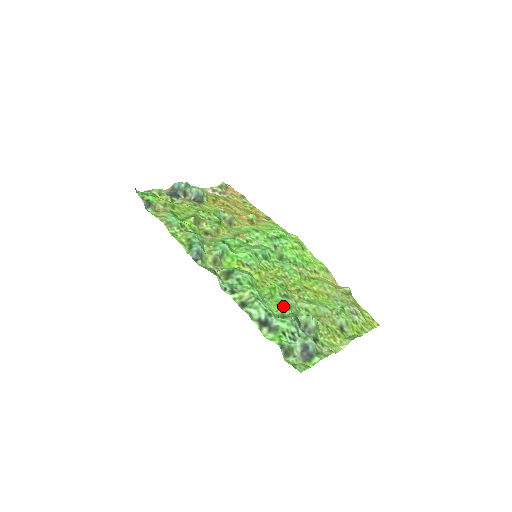
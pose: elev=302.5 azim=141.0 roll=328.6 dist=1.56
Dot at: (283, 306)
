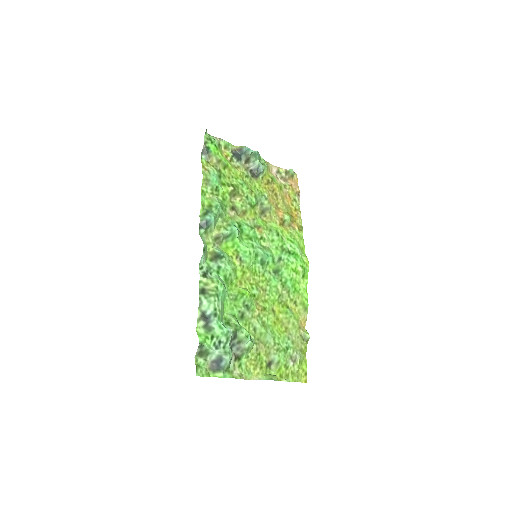
Dot at: (237, 313)
